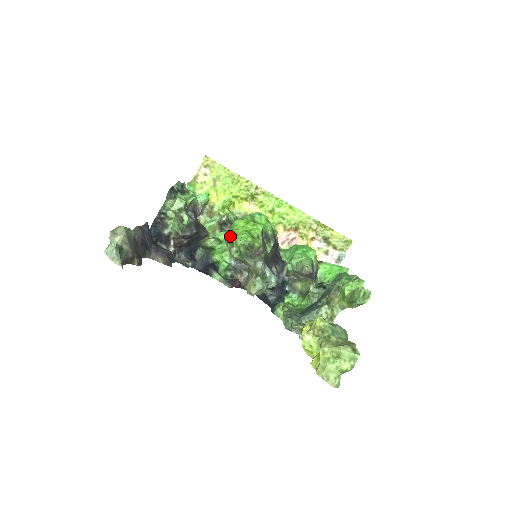
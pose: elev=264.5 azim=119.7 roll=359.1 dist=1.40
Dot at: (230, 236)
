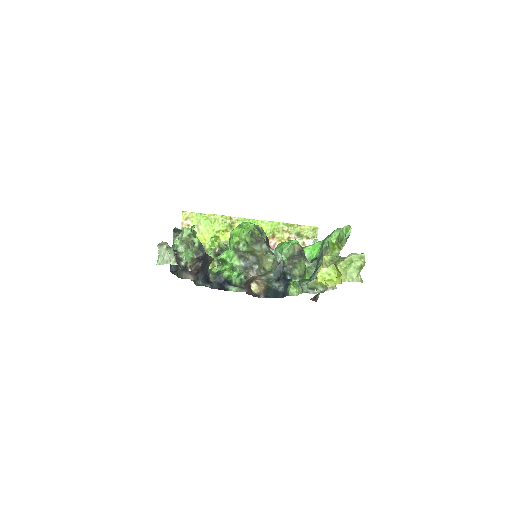
Dot at: (234, 238)
